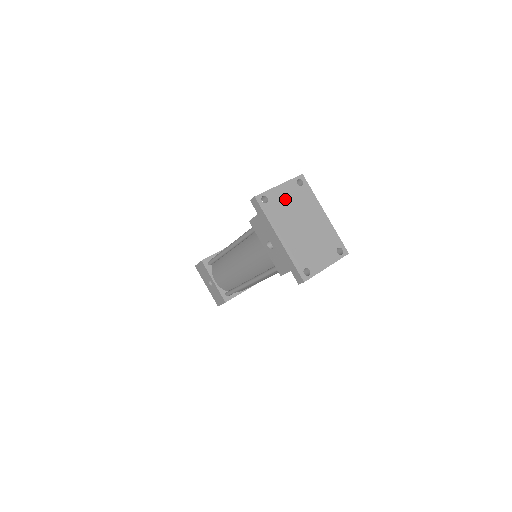
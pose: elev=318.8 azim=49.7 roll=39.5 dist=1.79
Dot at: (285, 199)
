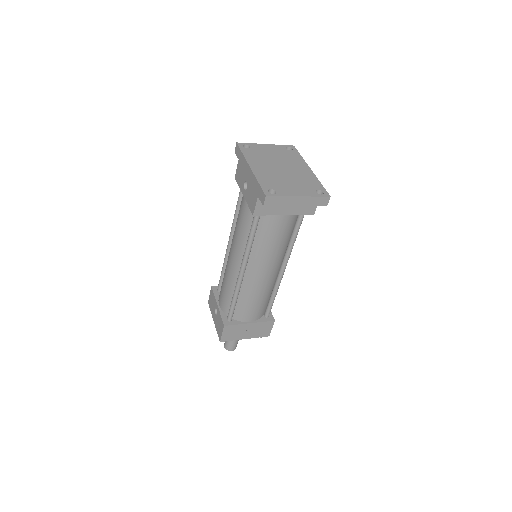
Dot at: (268, 151)
